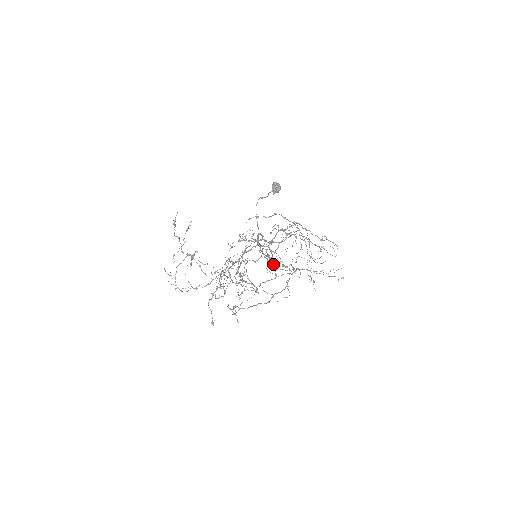
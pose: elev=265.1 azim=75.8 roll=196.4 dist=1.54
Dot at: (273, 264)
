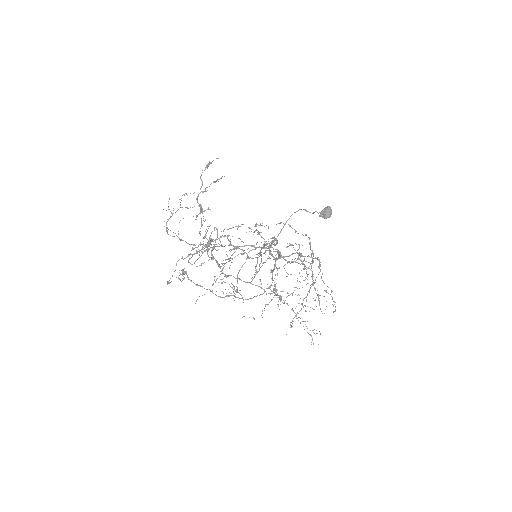
Dot at: (259, 270)
